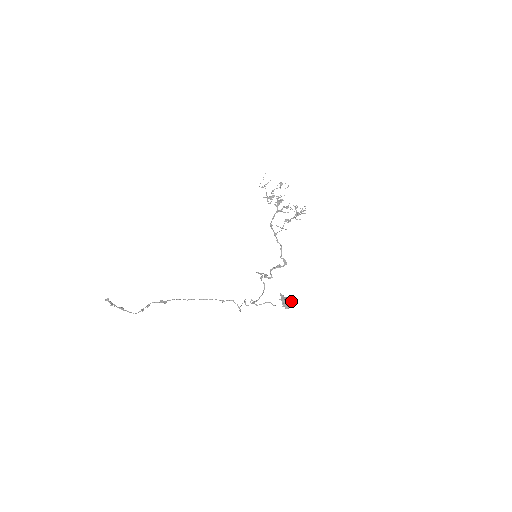
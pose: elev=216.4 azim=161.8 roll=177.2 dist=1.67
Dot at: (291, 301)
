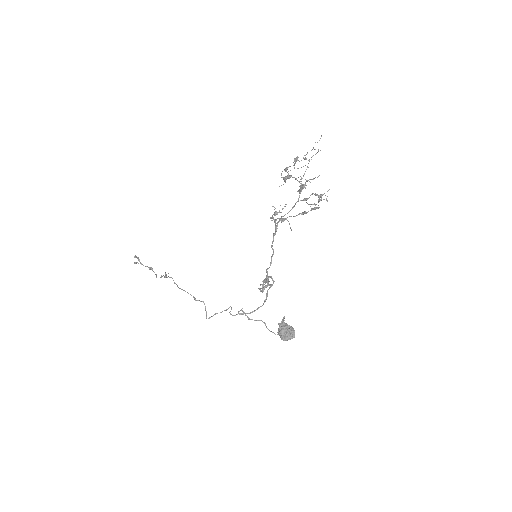
Dot at: (292, 332)
